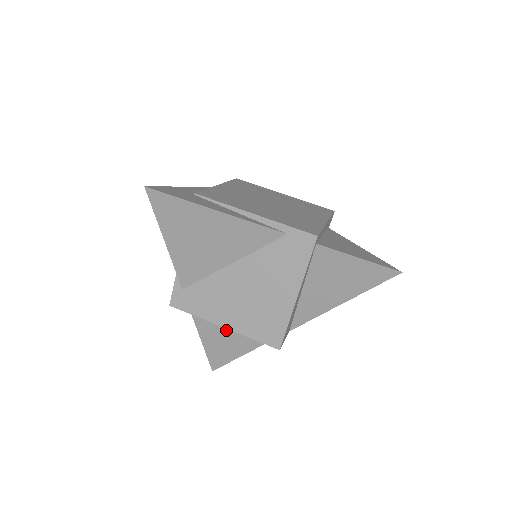
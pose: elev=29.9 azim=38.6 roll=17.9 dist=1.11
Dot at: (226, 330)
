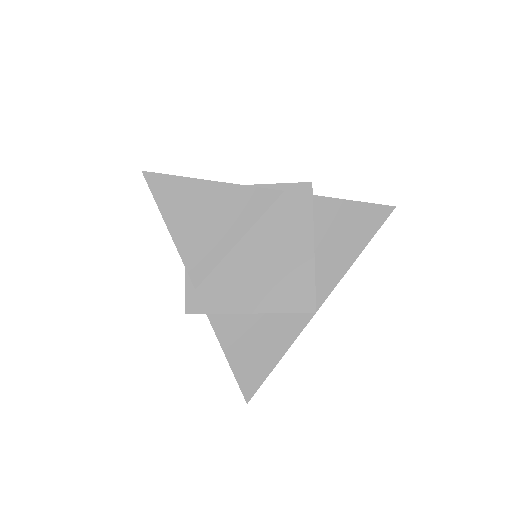
Dot at: (251, 334)
